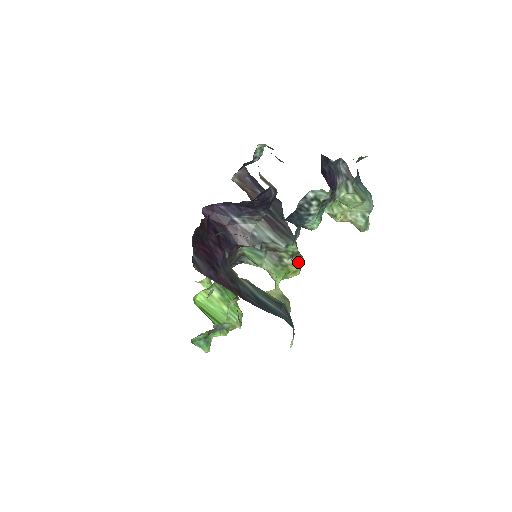
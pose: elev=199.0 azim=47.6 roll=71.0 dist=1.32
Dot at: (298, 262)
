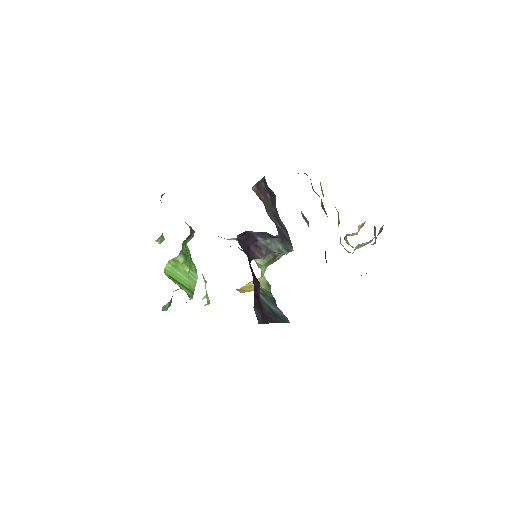
Dot at: occluded
